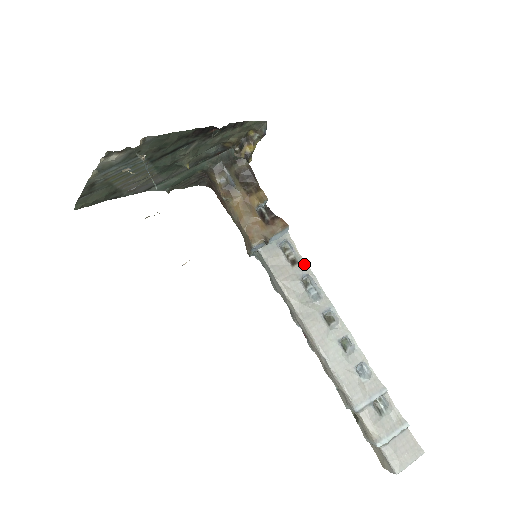
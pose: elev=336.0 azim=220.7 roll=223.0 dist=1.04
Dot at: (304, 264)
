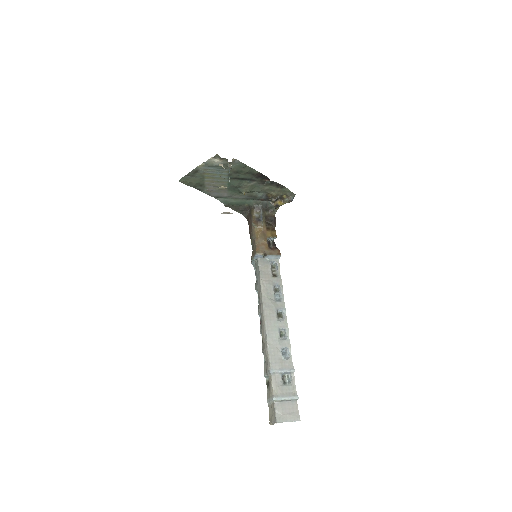
Dot at: (280, 279)
